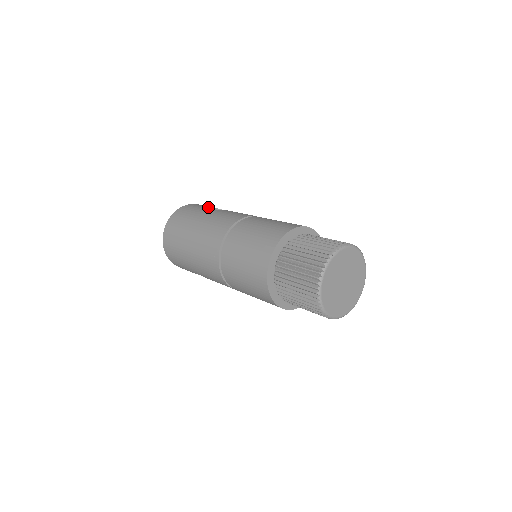
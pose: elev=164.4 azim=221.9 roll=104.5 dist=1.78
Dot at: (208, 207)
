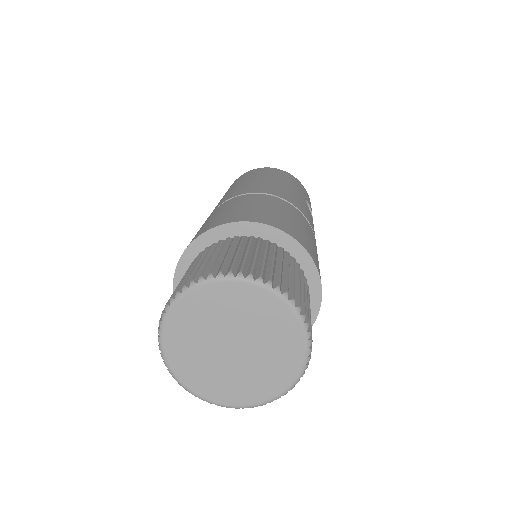
Dot at: occluded
